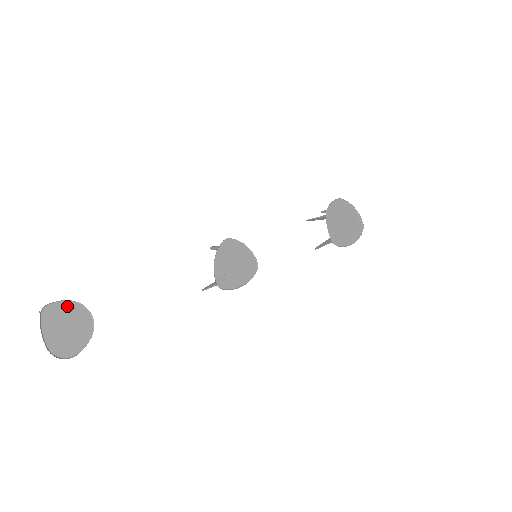
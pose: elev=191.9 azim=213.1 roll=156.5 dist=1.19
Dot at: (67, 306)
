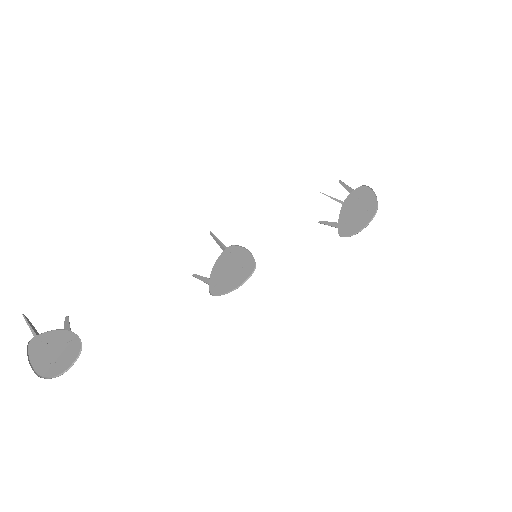
Dot at: (55, 334)
